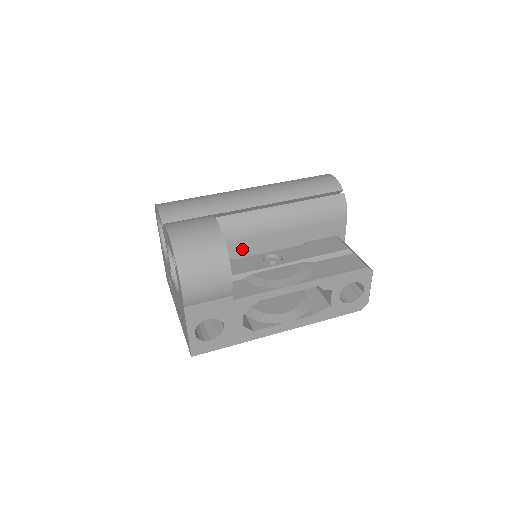
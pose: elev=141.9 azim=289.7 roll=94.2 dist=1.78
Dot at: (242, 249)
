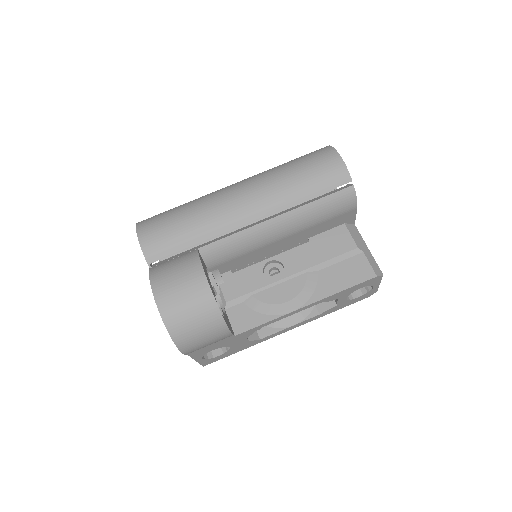
Dot at: (239, 262)
